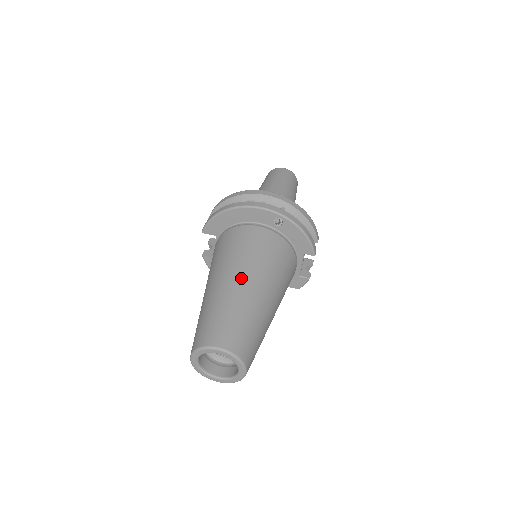
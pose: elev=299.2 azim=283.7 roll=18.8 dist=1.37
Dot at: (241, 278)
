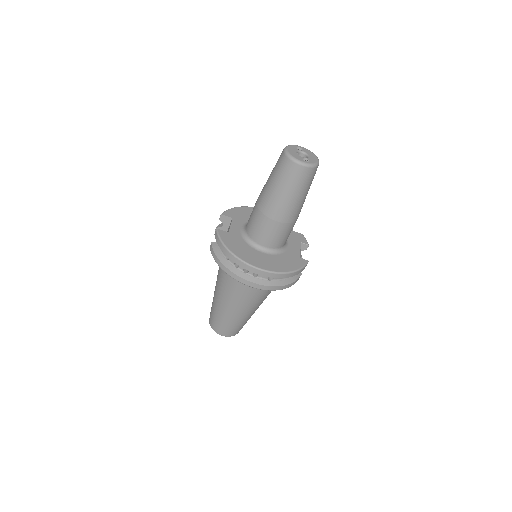
Dot at: (236, 309)
